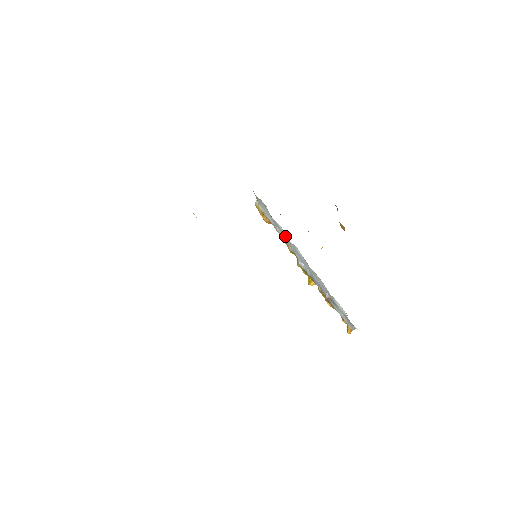
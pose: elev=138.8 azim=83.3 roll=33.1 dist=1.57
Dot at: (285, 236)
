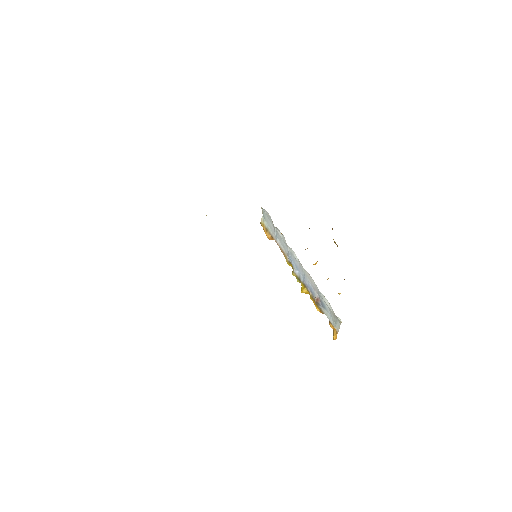
Dot at: (284, 244)
